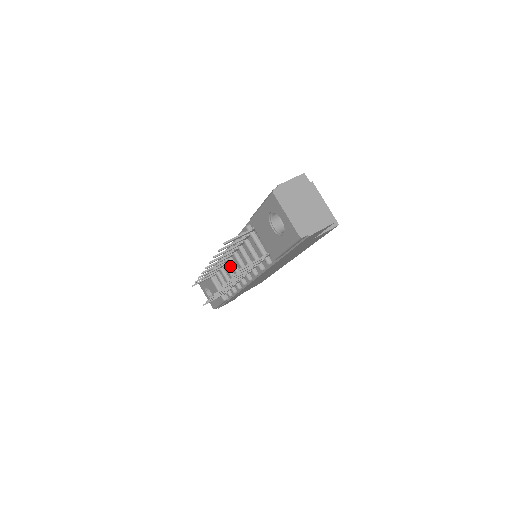
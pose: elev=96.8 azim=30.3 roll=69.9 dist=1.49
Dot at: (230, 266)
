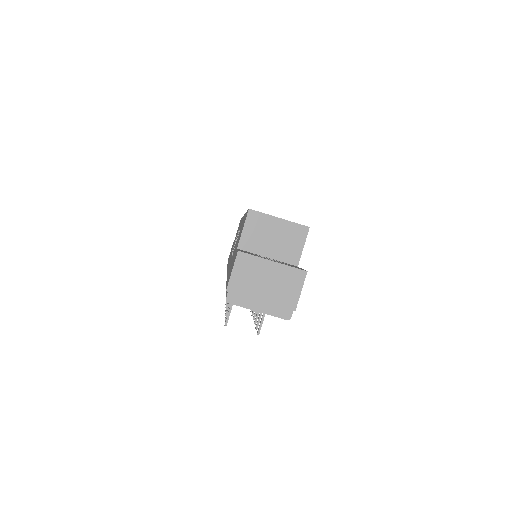
Dot at: occluded
